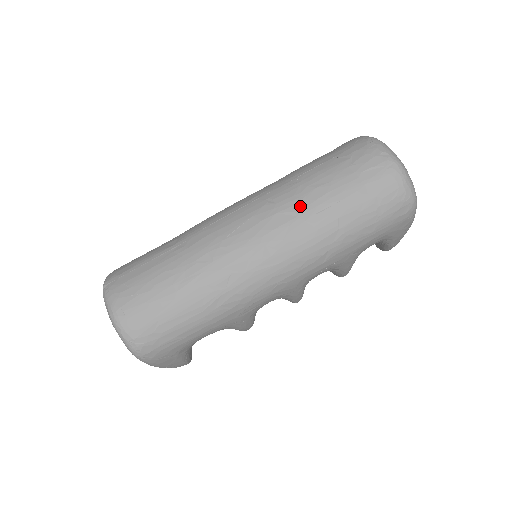
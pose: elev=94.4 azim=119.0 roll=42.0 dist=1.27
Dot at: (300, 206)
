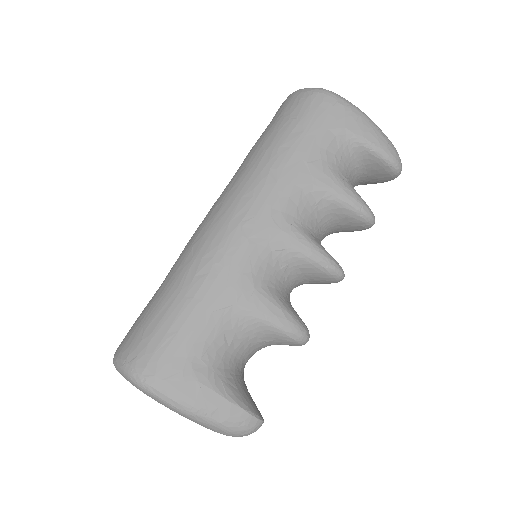
Dot at: occluded
